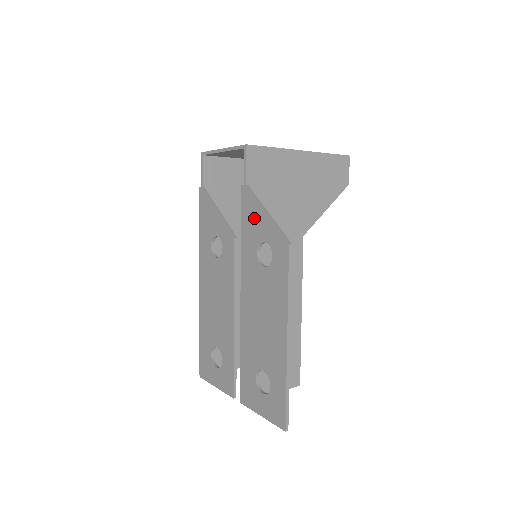
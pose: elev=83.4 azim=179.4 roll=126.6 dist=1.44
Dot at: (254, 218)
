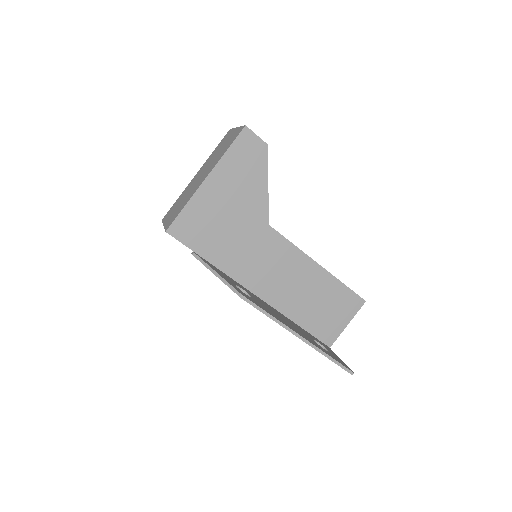
Dot at: occluded
